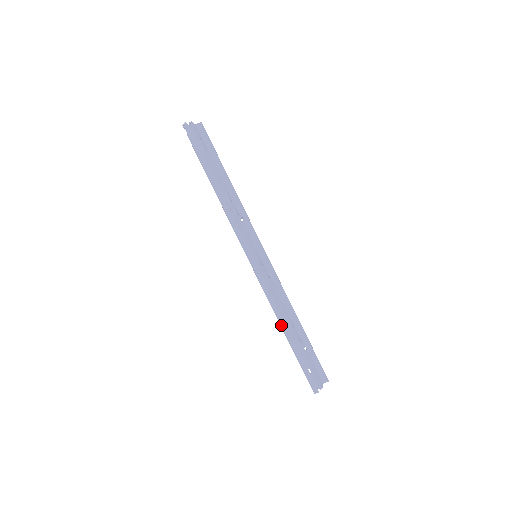
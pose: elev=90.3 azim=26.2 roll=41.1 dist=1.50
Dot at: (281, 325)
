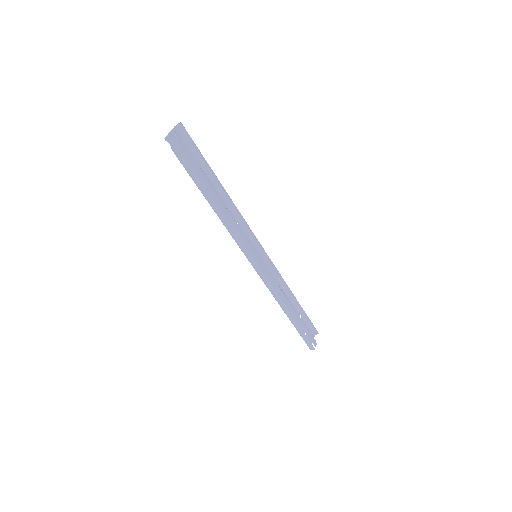
Dot at: (283, 310)
